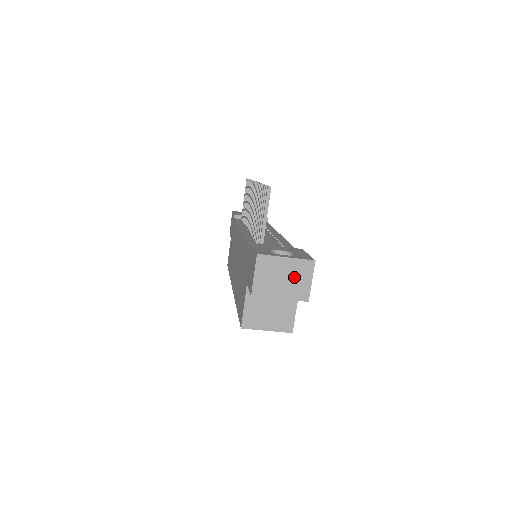
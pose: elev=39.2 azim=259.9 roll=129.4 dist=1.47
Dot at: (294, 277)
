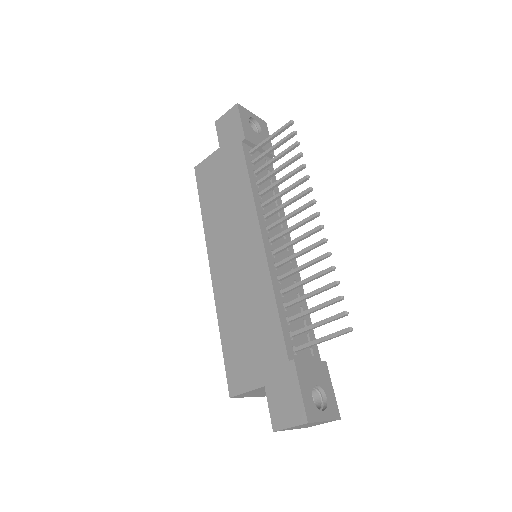
Dot at: (316, 424)
